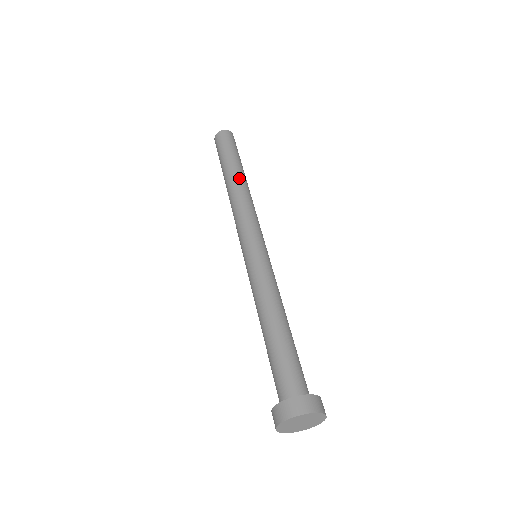
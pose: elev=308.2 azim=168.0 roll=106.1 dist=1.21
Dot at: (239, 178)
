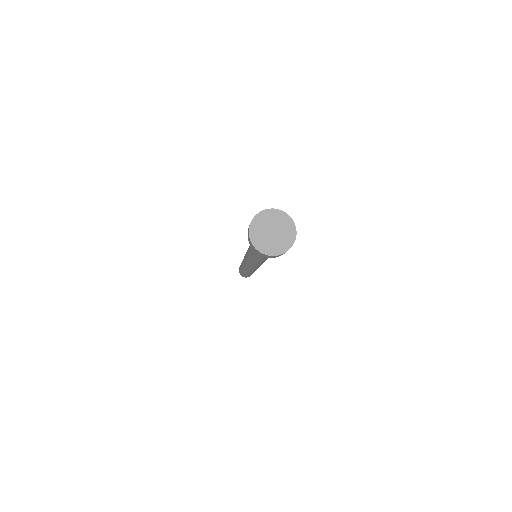
Dot at: occluded
